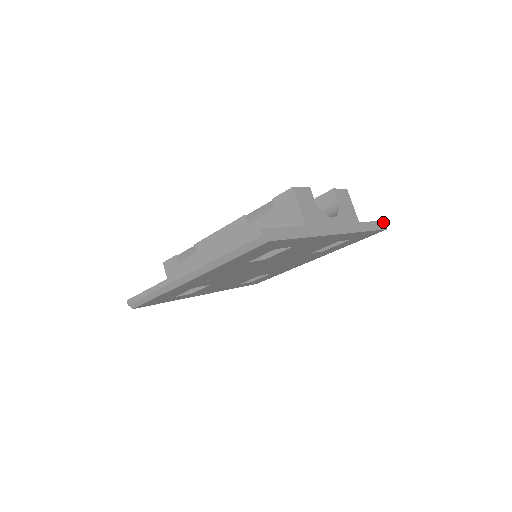
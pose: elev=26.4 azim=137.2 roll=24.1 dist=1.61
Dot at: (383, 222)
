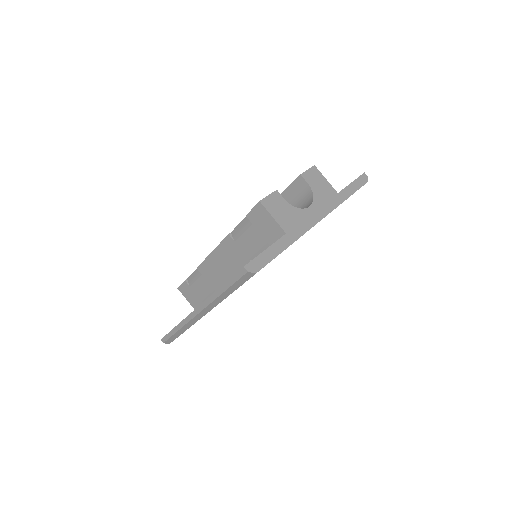
Dot at: (362, 176)
